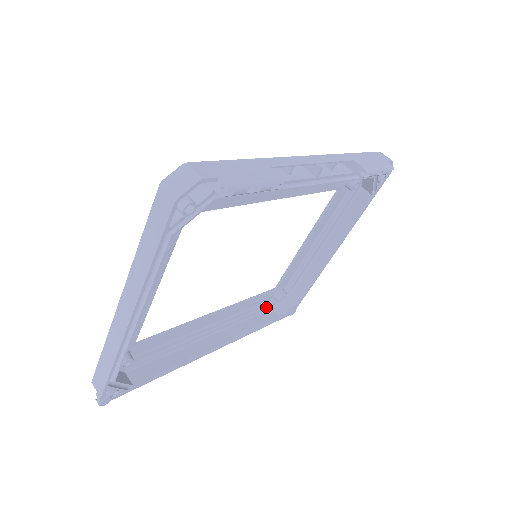
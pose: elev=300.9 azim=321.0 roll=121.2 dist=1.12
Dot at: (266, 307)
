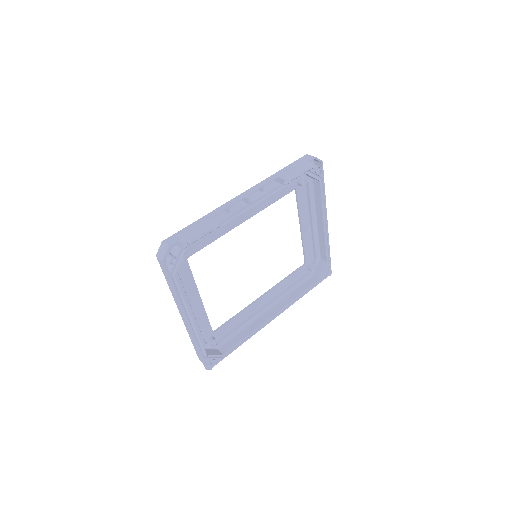
Dot at: (305, 278)
